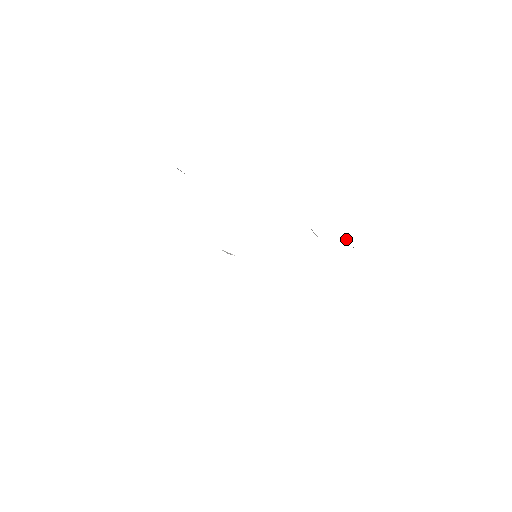
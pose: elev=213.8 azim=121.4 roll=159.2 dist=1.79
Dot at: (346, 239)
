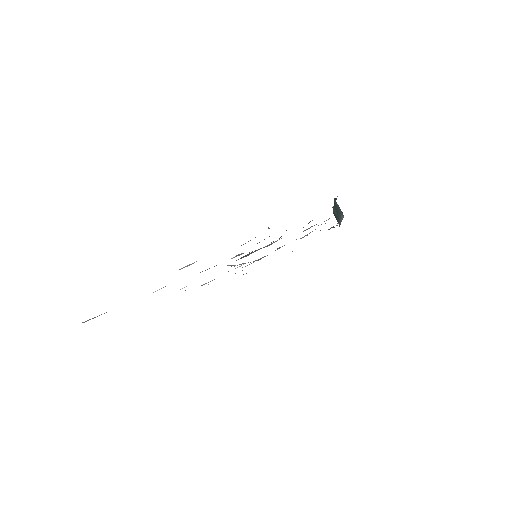
Dot at: (333, 208)
